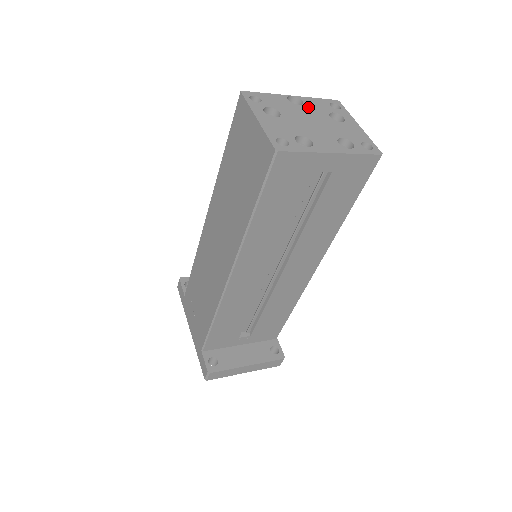
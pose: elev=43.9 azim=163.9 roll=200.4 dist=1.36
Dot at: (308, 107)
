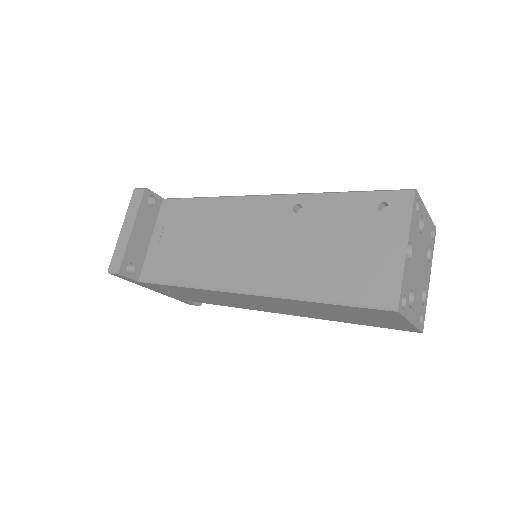
Dot at: (414, 246)
